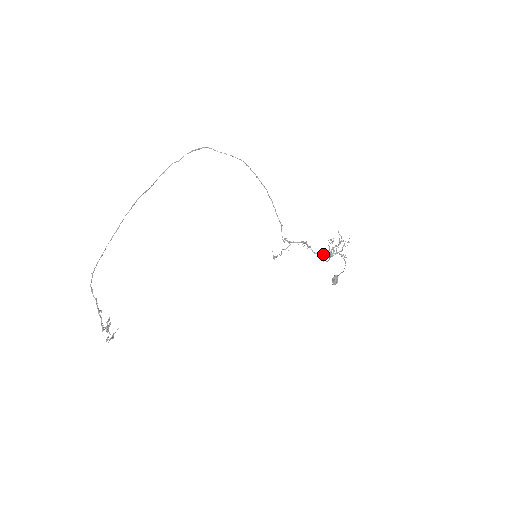
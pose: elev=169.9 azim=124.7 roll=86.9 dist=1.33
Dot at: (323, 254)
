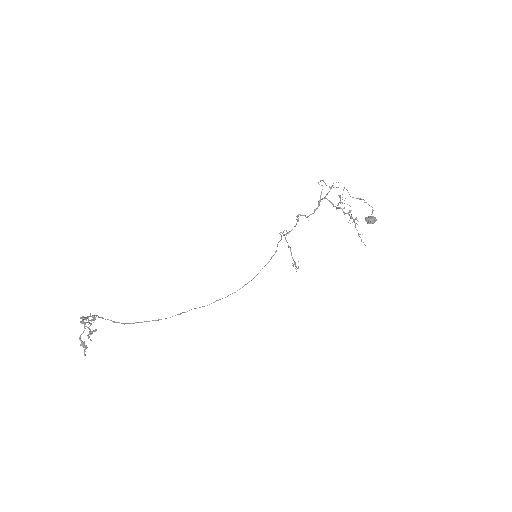
Dot at: occluded
